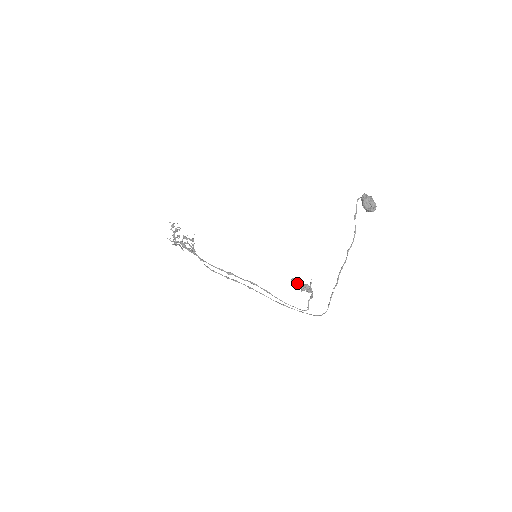
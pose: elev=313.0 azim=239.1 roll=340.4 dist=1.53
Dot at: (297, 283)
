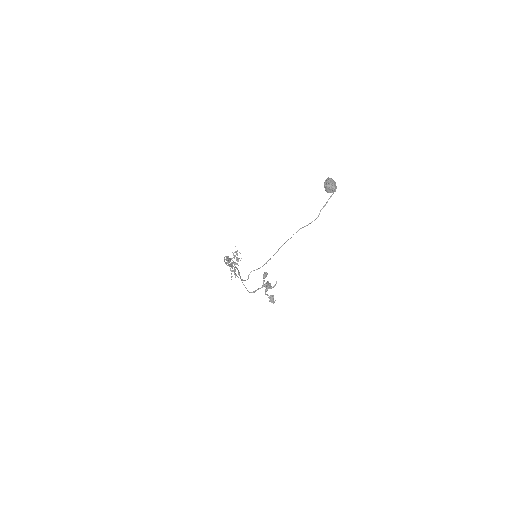
Dot at: occluded
